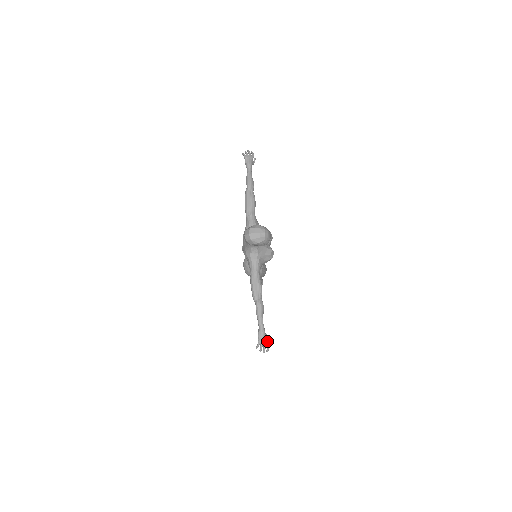
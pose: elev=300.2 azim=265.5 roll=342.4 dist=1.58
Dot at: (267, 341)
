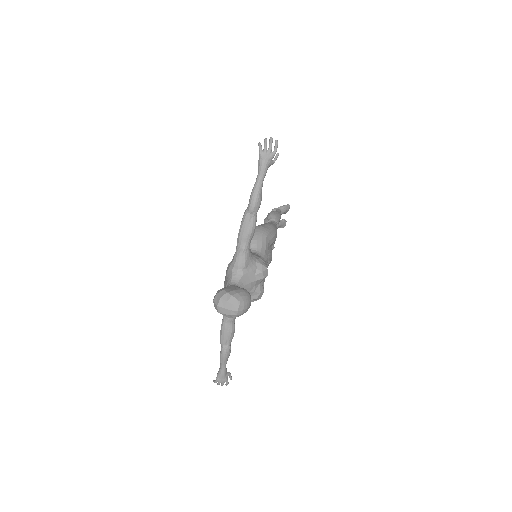
Dot at: (226, 381)
